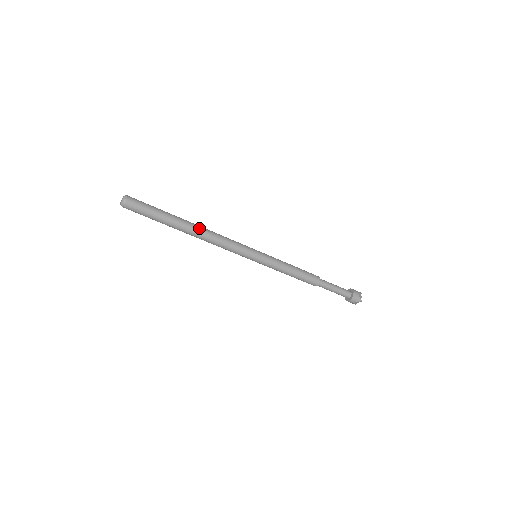
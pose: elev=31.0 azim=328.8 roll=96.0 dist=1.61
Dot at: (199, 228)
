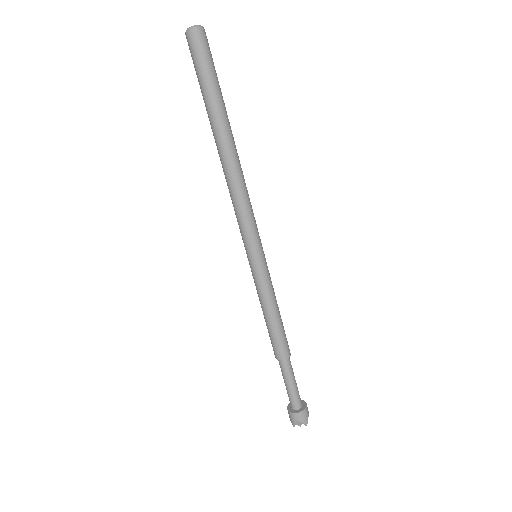
Dot at: occluded
